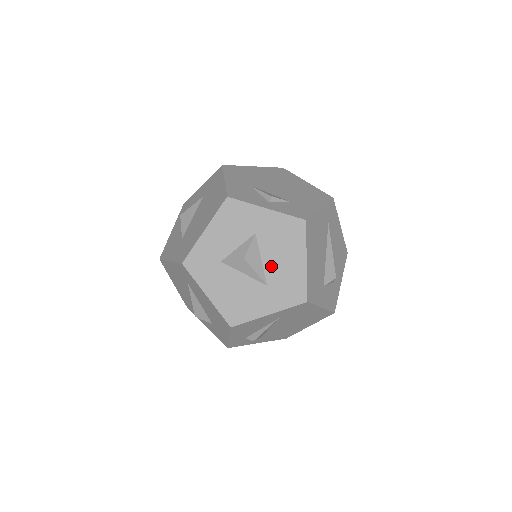
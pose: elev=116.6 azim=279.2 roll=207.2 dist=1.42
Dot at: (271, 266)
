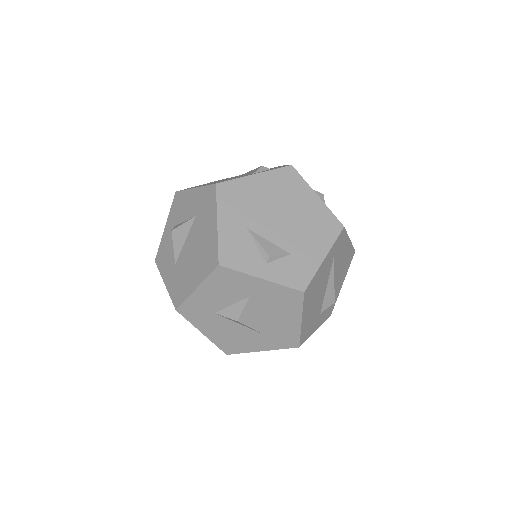
Dot at: (265, 321)
